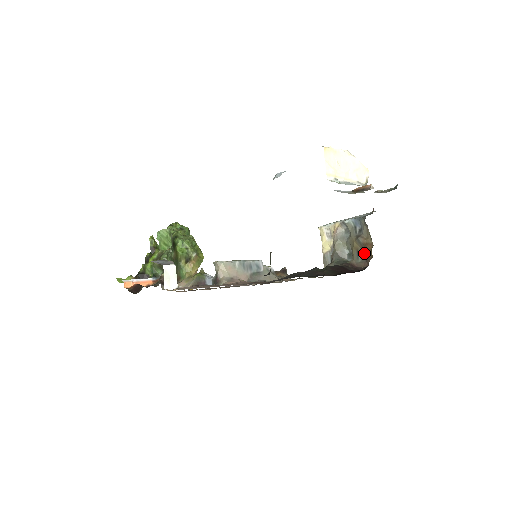
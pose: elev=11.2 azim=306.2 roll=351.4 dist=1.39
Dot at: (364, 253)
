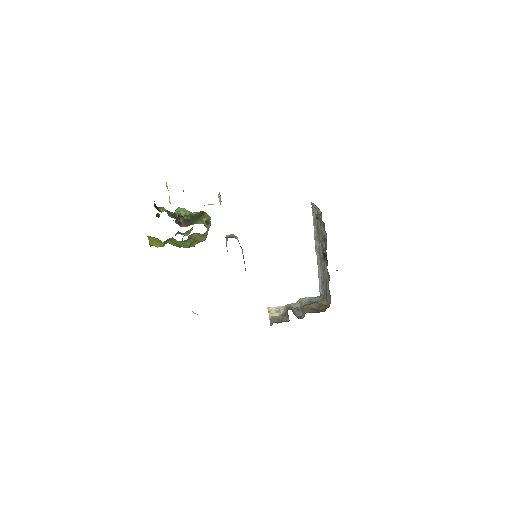
Dot at: (318, 310)
